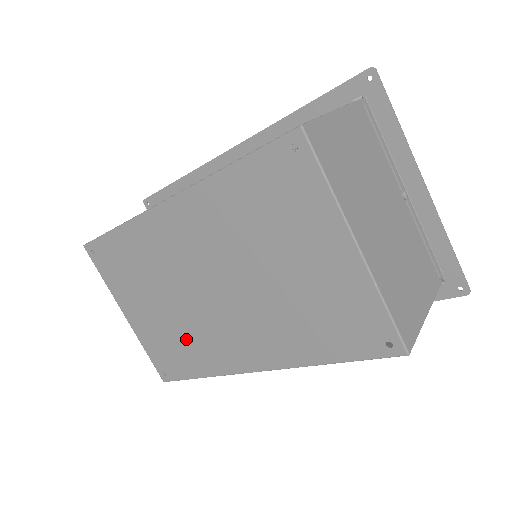
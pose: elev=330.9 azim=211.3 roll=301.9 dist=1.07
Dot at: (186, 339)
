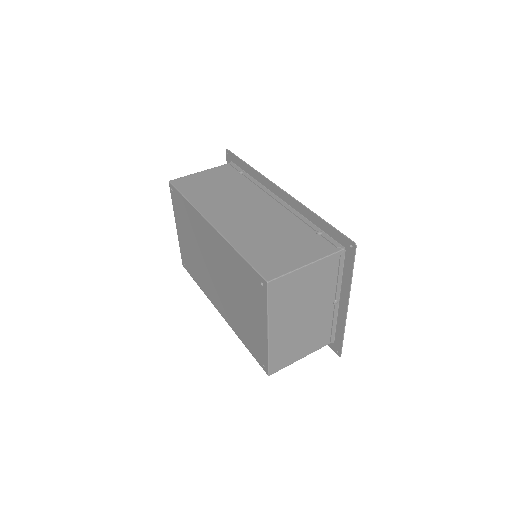
Dot at: (198, 268)
